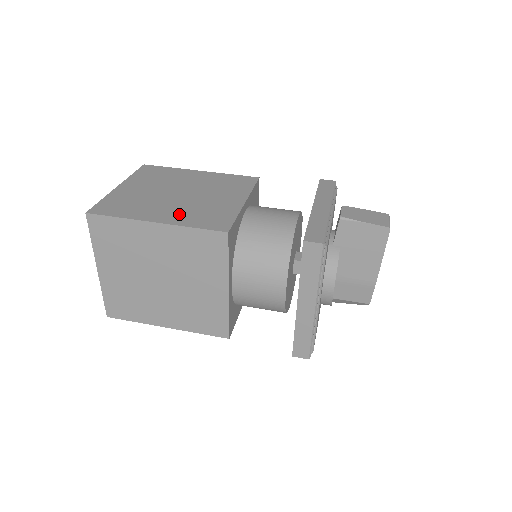
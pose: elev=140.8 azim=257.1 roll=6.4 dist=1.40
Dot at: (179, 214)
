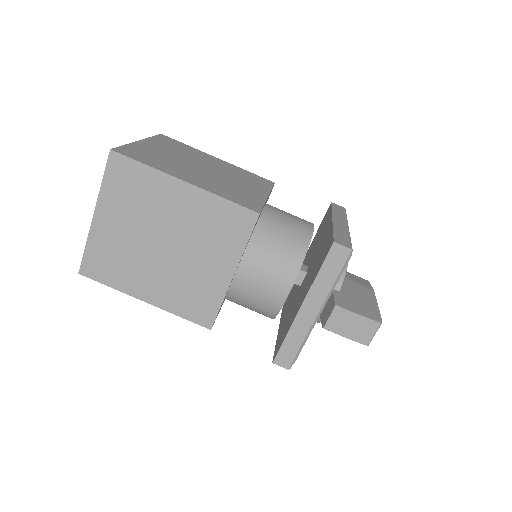
Dot at: (166, 291)
